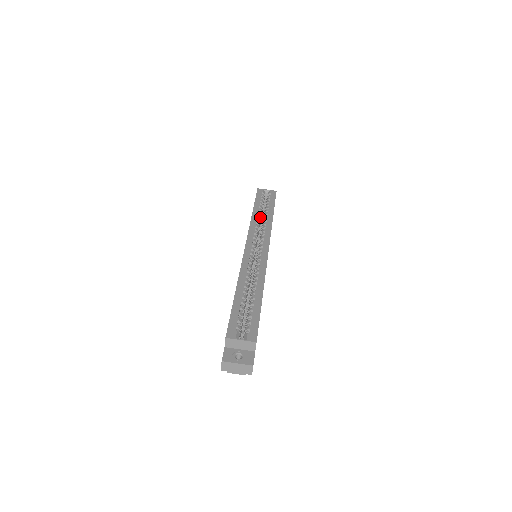
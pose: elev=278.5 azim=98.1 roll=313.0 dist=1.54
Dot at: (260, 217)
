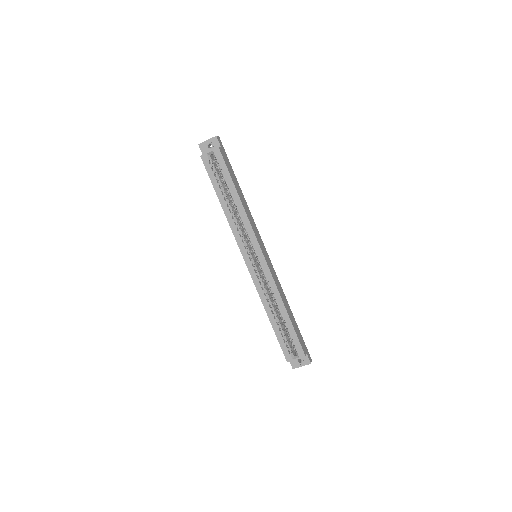
Dot at: (231, 208)
